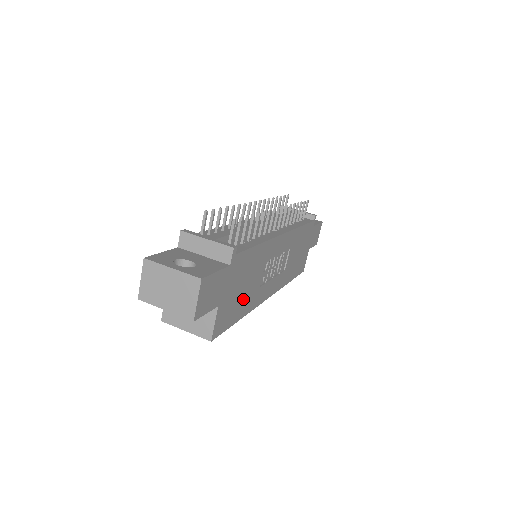
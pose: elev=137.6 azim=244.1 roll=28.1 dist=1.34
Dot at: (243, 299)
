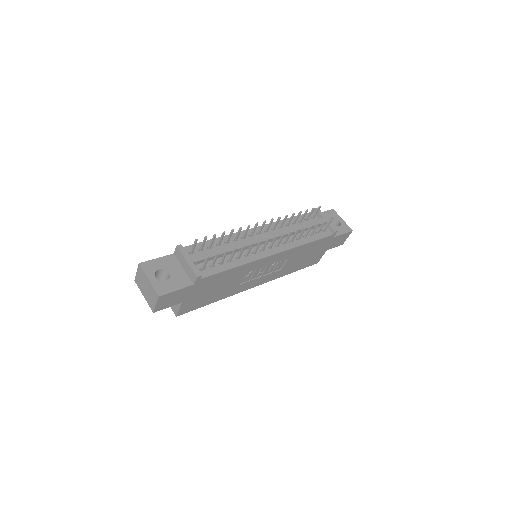
Dot at: (216, 294)
